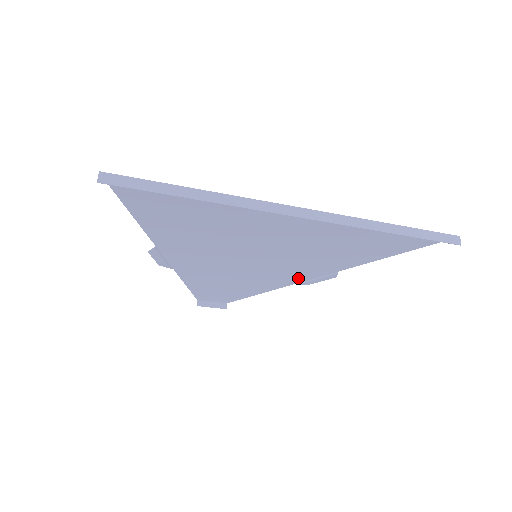
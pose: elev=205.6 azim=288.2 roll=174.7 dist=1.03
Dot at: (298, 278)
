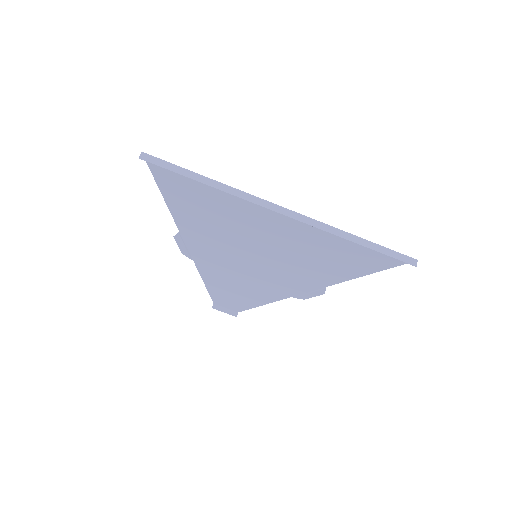
Dot at: (294, 290)
